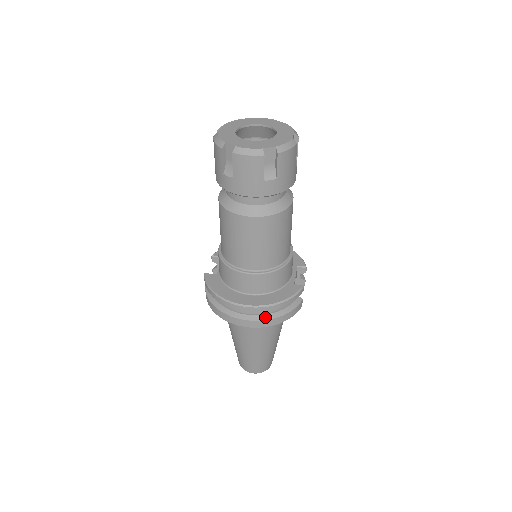
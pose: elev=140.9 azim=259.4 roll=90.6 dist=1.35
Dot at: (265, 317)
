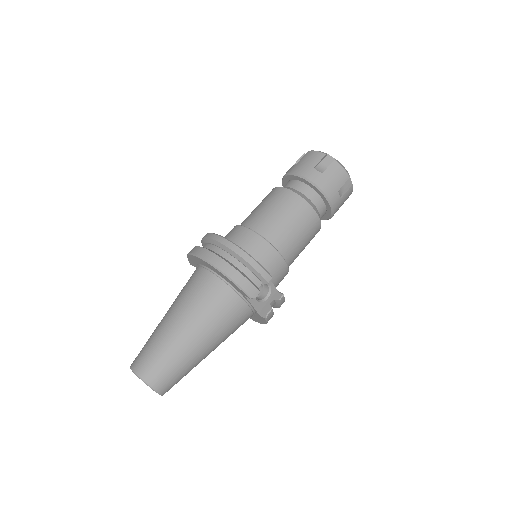
Dot at: (223, 258)
